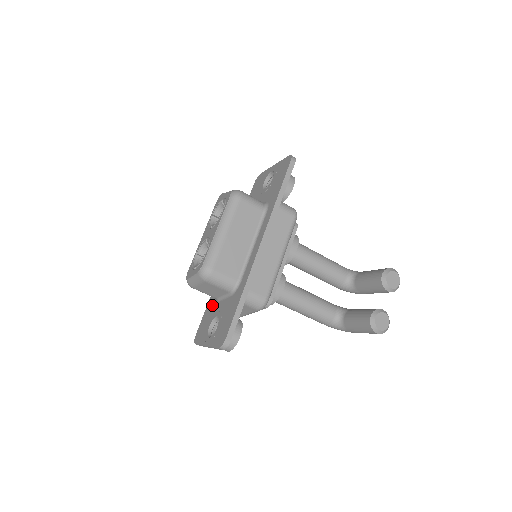
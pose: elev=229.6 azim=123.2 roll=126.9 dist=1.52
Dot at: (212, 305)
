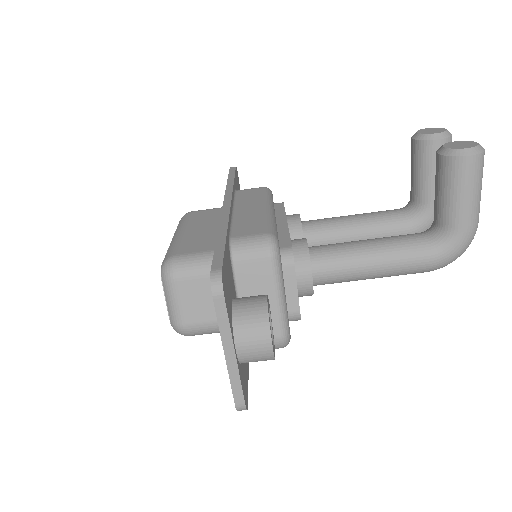
Dot at: occluded
